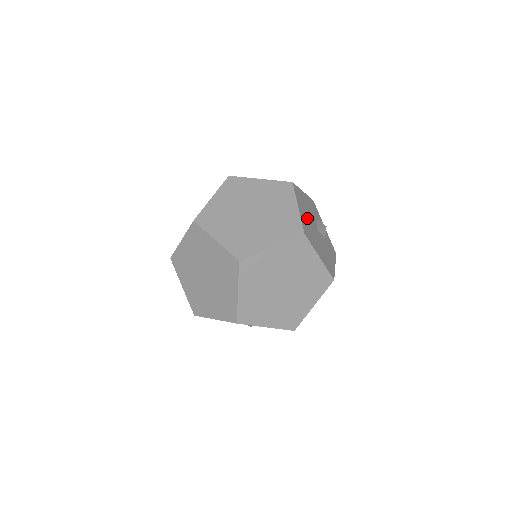
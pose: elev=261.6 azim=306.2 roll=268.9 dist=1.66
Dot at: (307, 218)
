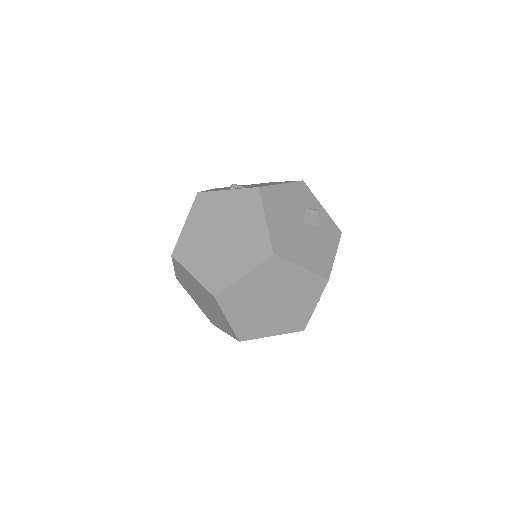
Dot at: (283, 223)
